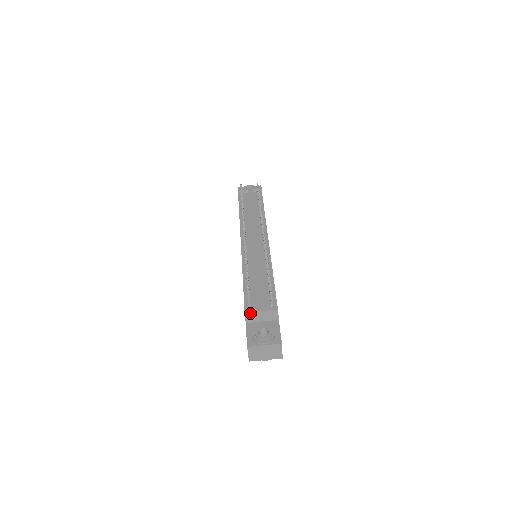
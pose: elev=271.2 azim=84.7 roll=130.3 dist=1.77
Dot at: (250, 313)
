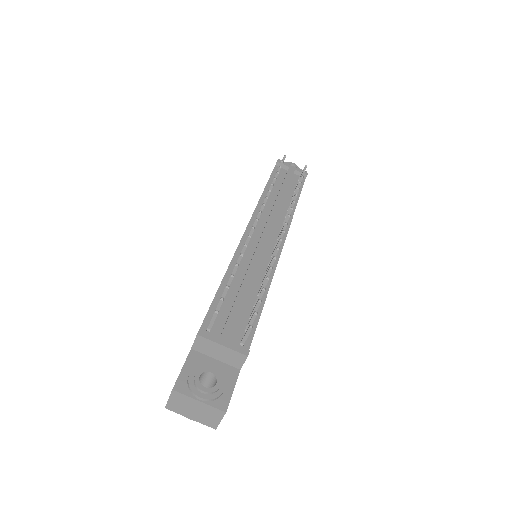
Dot at: (205, 339)
